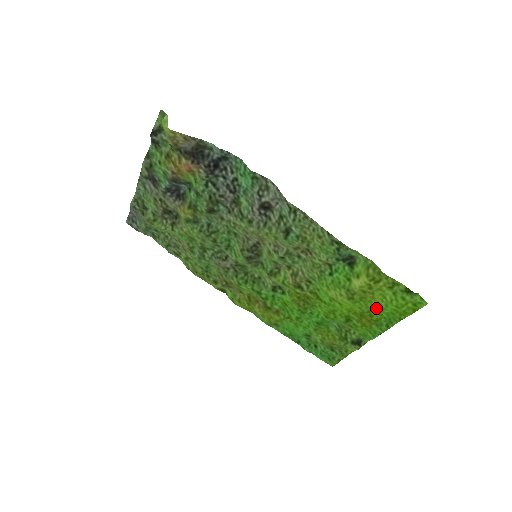
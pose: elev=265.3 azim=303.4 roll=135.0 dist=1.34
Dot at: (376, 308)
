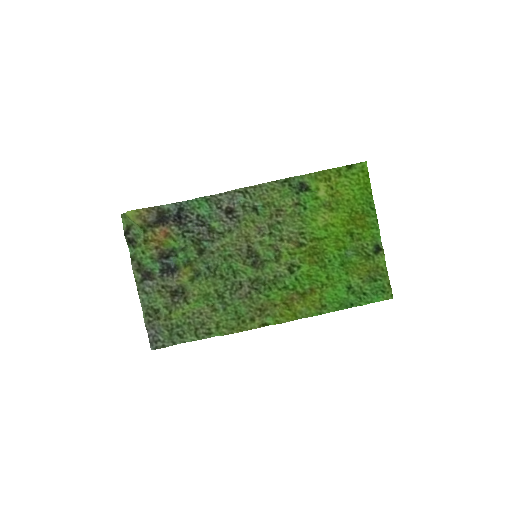
Dot at: (351, 201)
